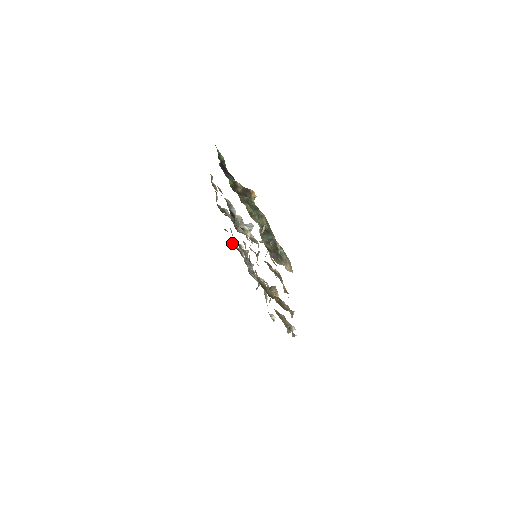
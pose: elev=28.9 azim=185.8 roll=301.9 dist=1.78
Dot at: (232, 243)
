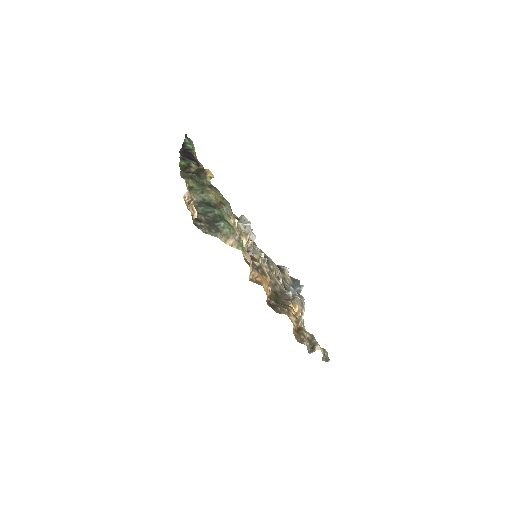
Dot at: occluded
